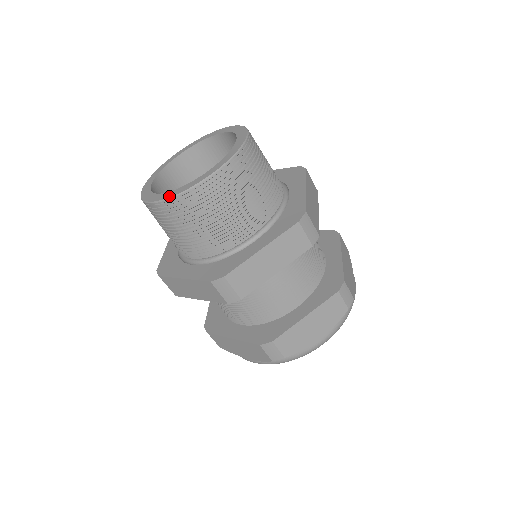
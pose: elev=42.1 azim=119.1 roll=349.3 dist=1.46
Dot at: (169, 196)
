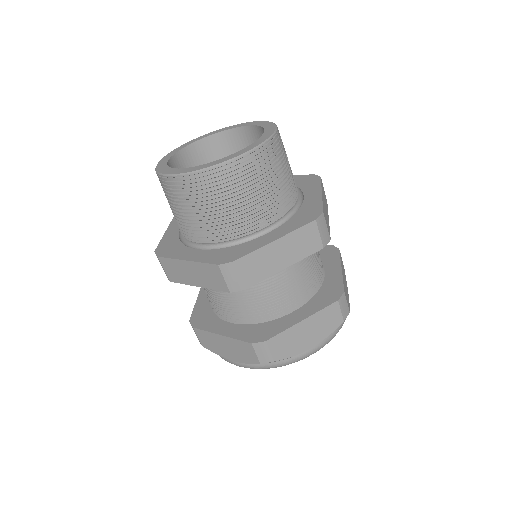
Dot at: (191, 170)
